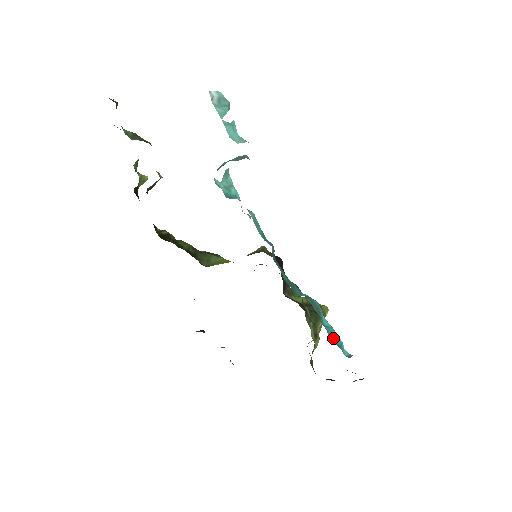
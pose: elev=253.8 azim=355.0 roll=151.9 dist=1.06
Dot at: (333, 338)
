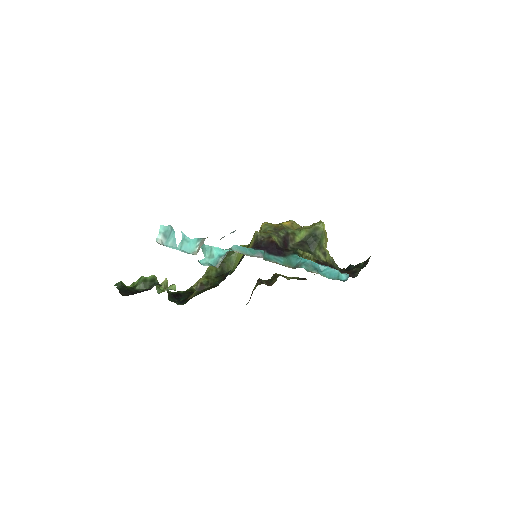
Dot at: (331, 275)
